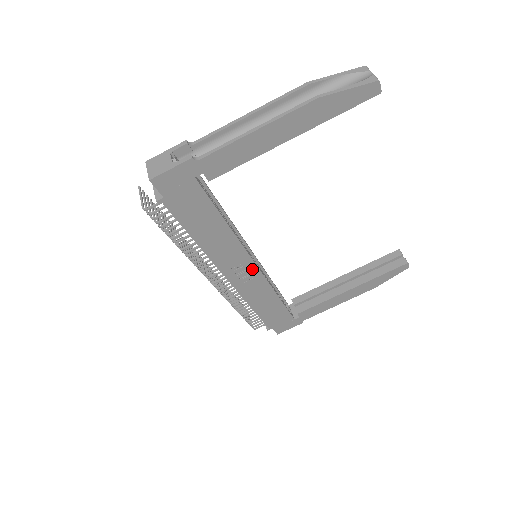
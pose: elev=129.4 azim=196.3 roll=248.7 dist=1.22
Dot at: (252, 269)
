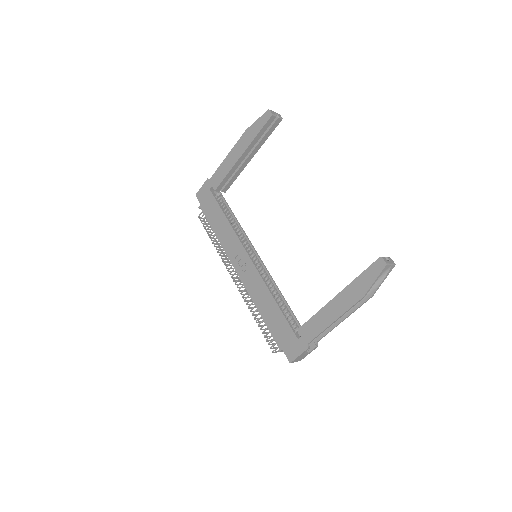
Dot at: (248, 261)
